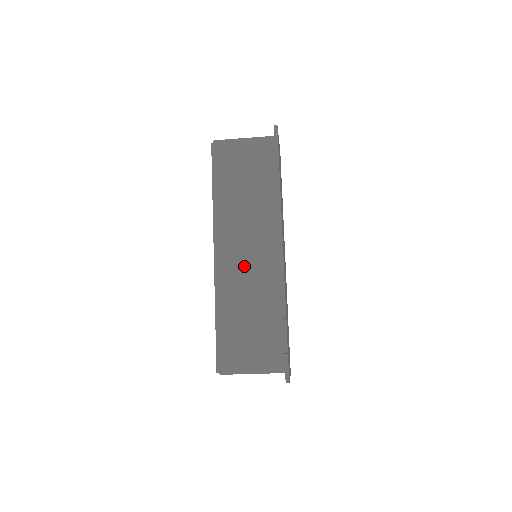
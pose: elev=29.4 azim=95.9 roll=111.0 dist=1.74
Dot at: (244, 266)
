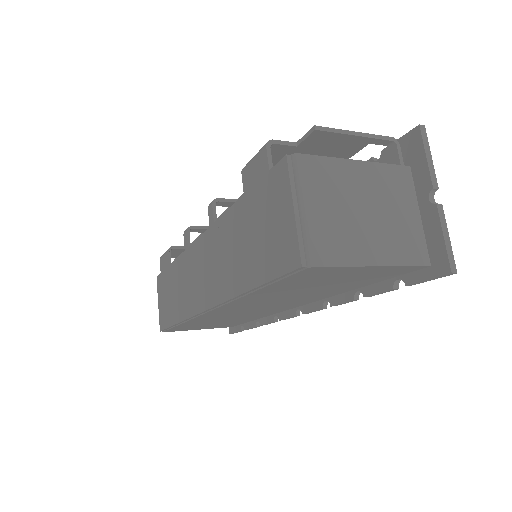
Dot at: (240, 313)
